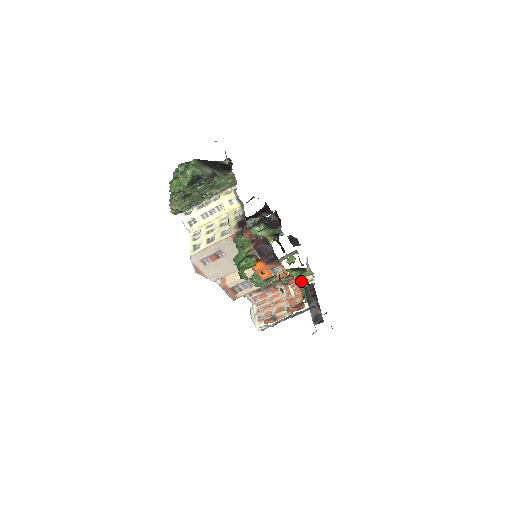
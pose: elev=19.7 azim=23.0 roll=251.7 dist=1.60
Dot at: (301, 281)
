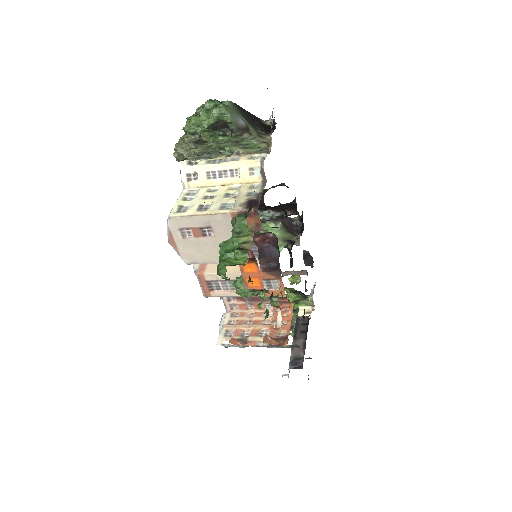
Dot at: (296, 308)
